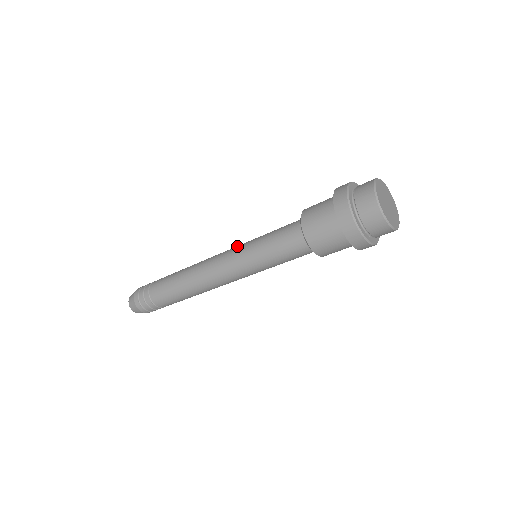
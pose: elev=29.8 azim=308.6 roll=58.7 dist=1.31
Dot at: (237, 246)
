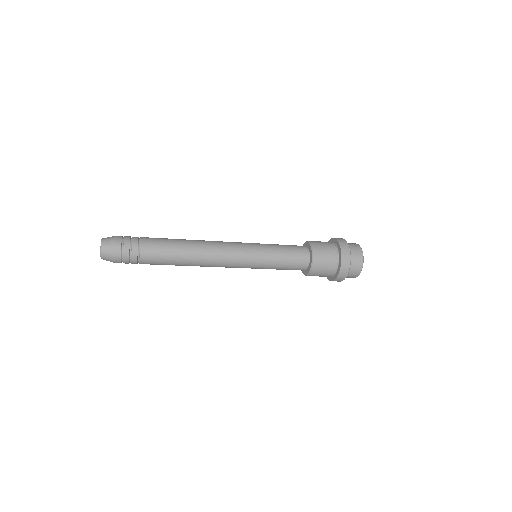
Dot at: (248, 257)
